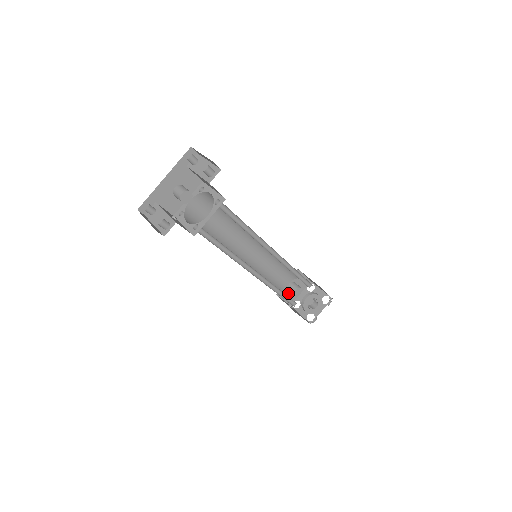
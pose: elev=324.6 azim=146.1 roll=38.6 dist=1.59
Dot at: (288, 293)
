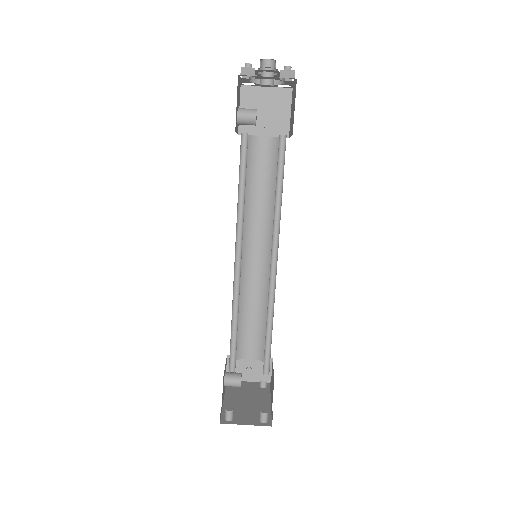
Dot at: occluded
